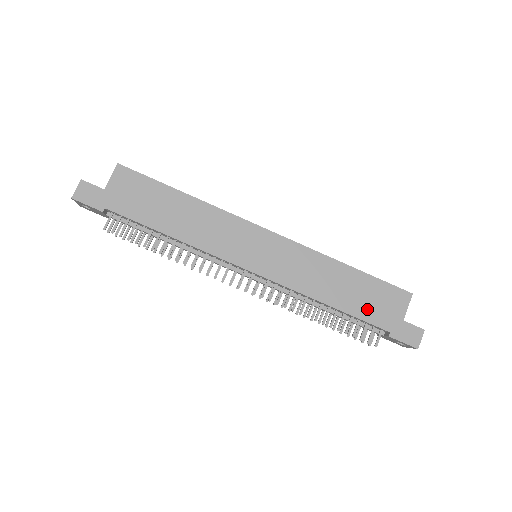
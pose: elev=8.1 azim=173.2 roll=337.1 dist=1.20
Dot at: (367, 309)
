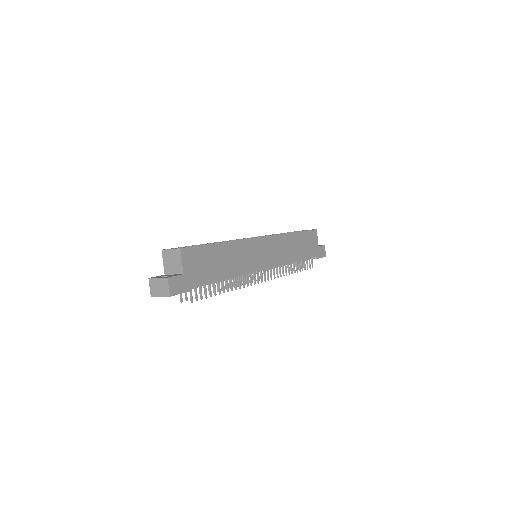
Dot at: (308, 251)
